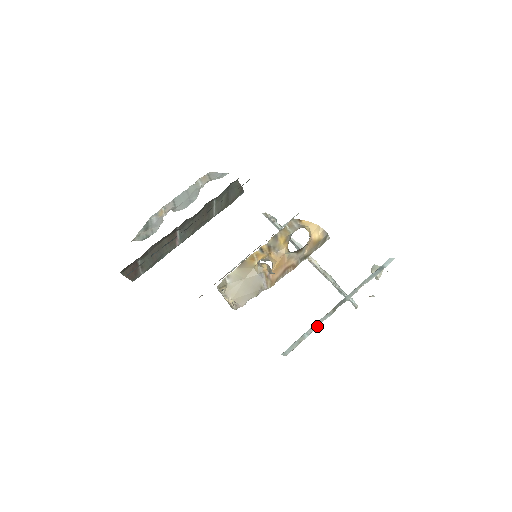
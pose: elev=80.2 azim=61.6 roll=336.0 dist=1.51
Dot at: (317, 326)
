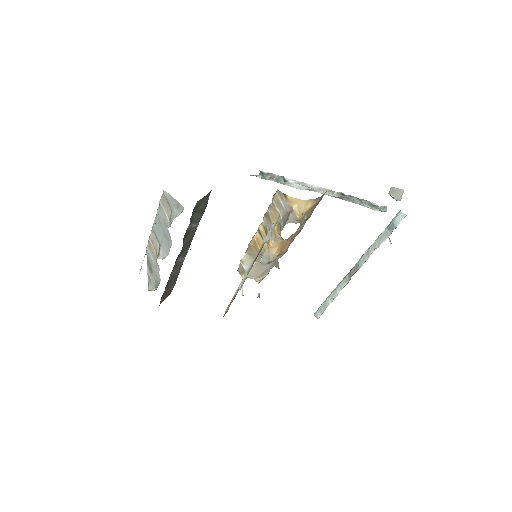
Dot at: (337, 294)
